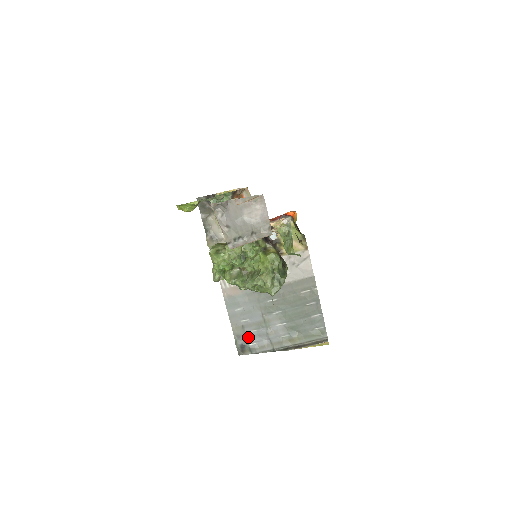
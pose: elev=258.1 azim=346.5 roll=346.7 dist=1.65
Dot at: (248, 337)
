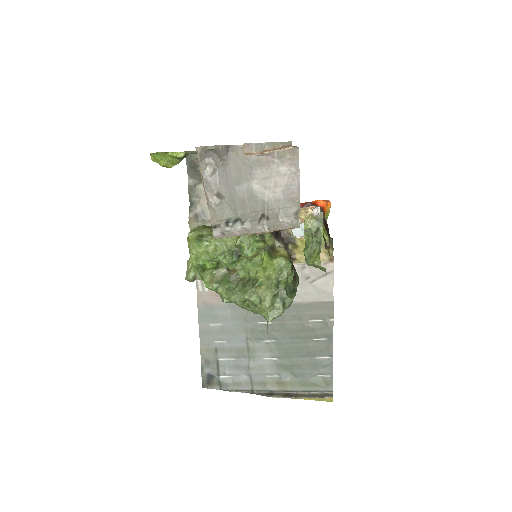
Dot at: (220, 366)
